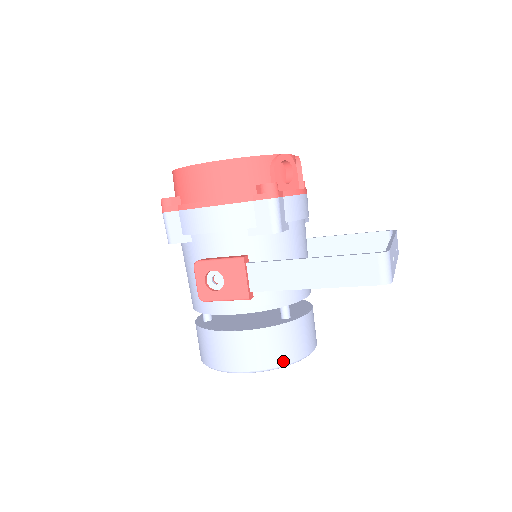
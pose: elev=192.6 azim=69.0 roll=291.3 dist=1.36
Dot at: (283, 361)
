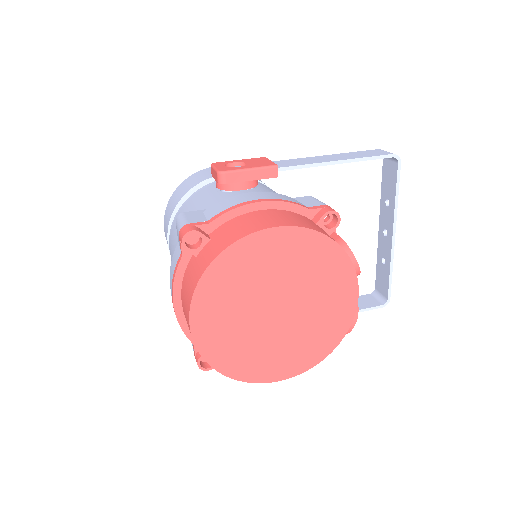
Dot at: occluded
